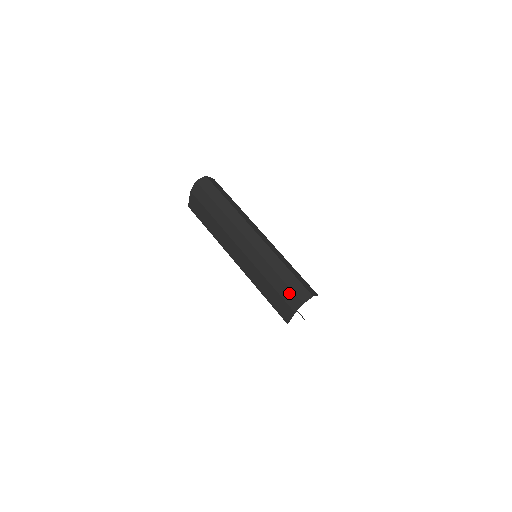
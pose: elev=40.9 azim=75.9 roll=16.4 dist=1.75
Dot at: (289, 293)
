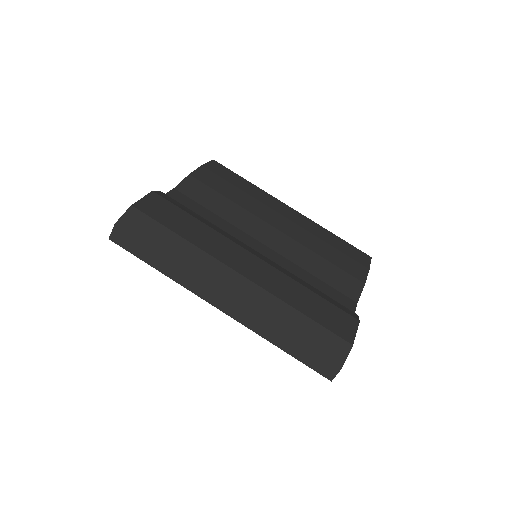
Dot at: occluded
